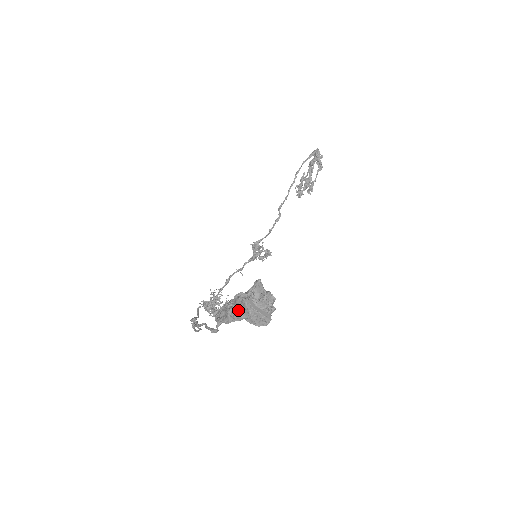
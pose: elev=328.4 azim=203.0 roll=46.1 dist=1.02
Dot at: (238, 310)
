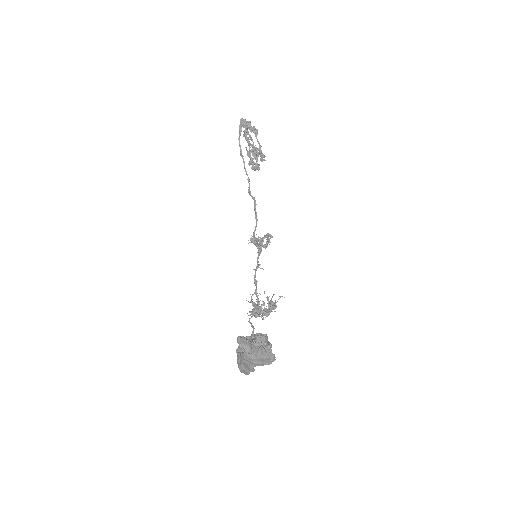
Dot at: (245, 364)
